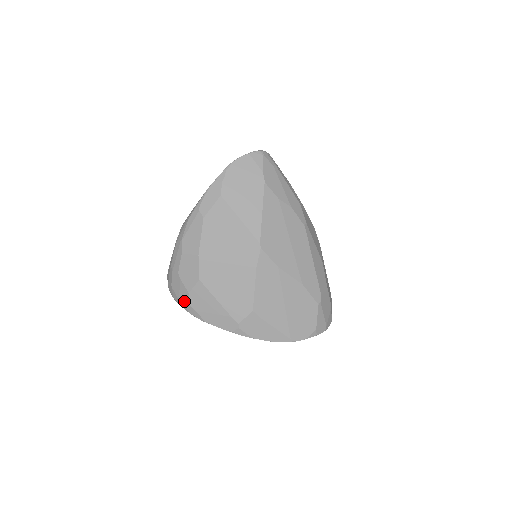
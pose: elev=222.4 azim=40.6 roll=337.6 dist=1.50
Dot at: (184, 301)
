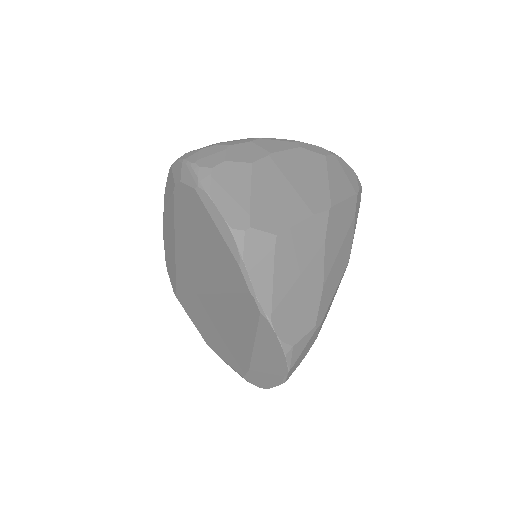
Dot at: (206, 163)
